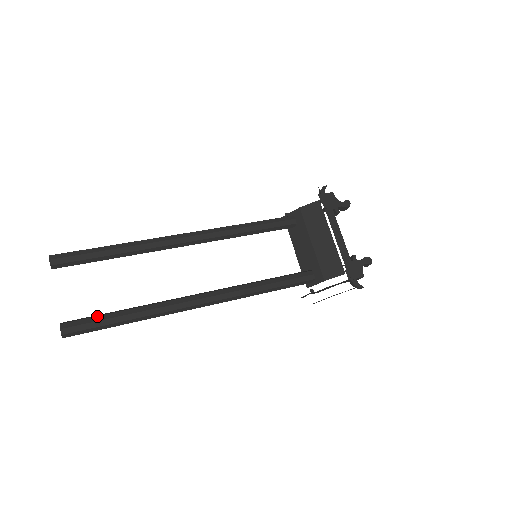
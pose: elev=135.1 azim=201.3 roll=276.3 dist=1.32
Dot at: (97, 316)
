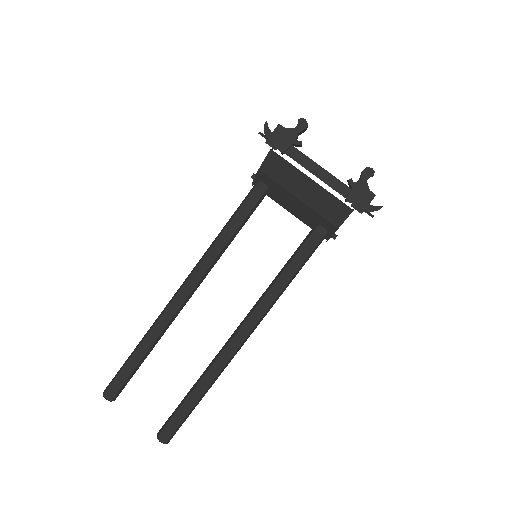
Dot at: (176, 413)
